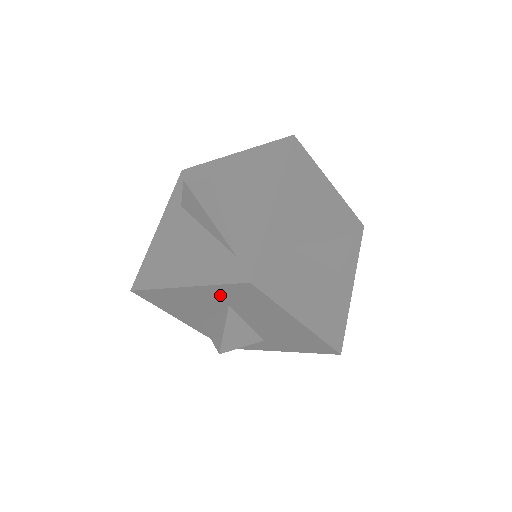
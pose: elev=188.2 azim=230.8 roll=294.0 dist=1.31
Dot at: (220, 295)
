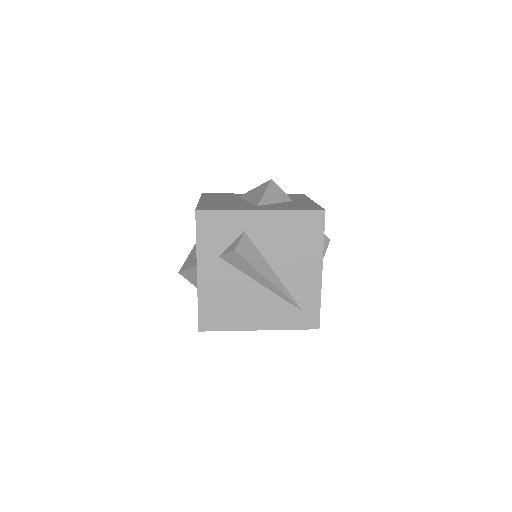
Dot at: occluded
